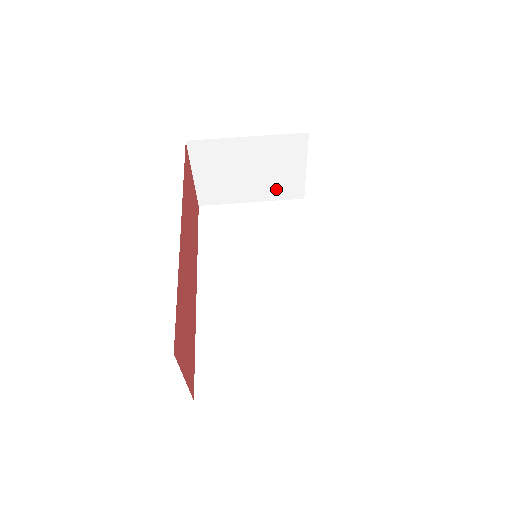
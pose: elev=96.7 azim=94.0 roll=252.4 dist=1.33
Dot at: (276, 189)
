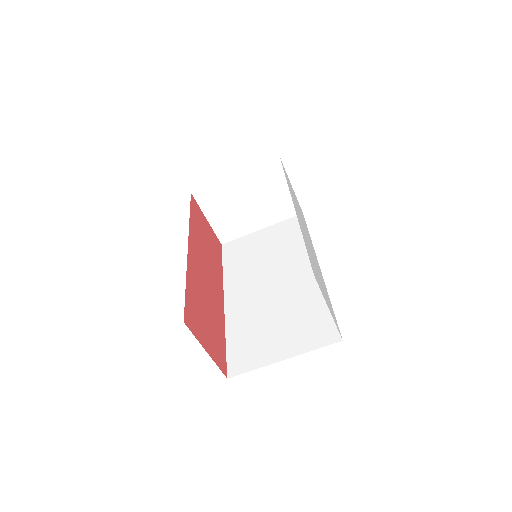
Dot at: (276, 212)
